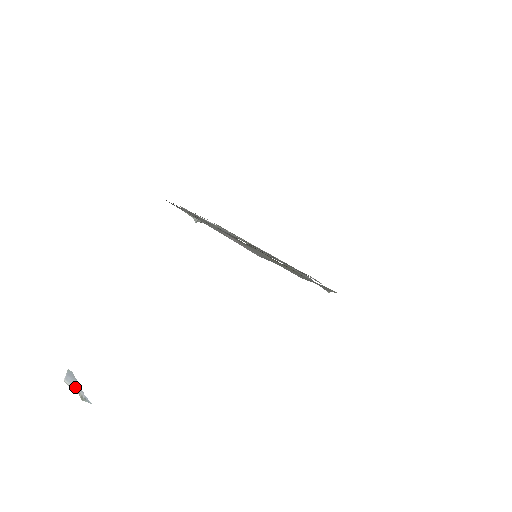
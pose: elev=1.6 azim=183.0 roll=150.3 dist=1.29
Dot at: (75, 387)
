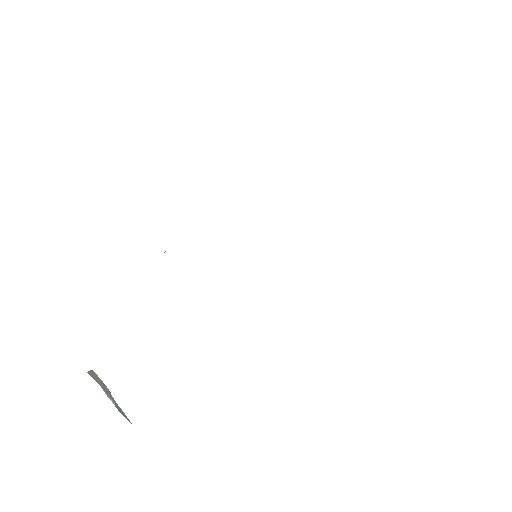
Dot at: occluded
